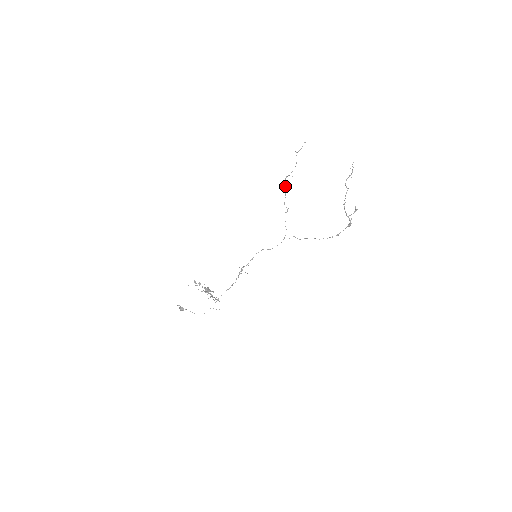
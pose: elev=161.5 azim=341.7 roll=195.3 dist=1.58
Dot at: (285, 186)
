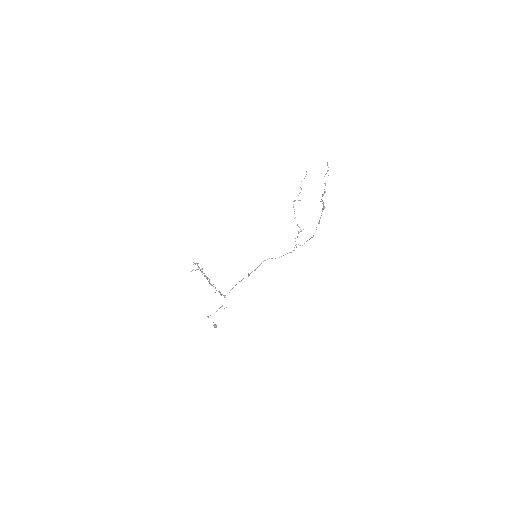
Dot at: occluded
